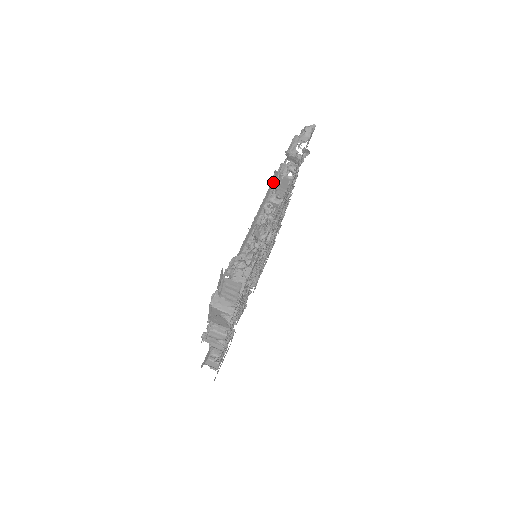
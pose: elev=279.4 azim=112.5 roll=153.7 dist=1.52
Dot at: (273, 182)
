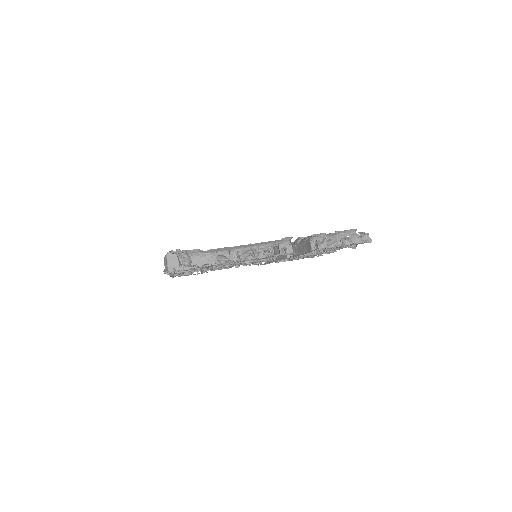
Dot at: (281, 241)
